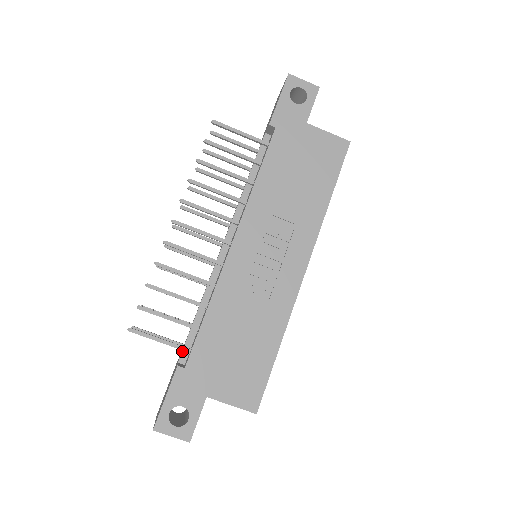
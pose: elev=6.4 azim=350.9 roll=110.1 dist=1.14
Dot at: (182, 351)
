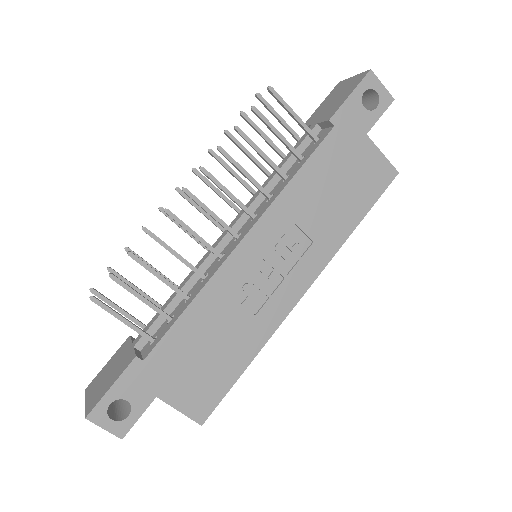
Dot at: (142, 336)
